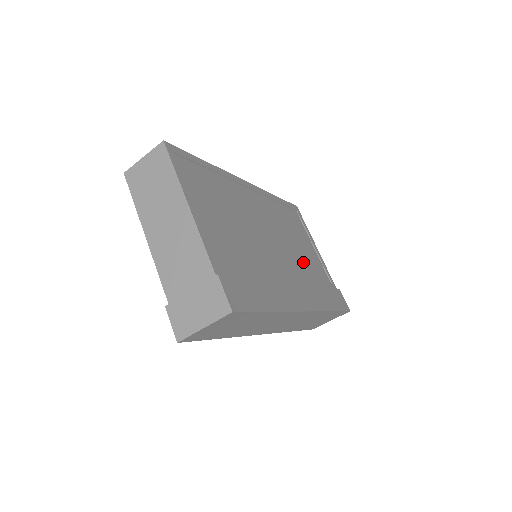
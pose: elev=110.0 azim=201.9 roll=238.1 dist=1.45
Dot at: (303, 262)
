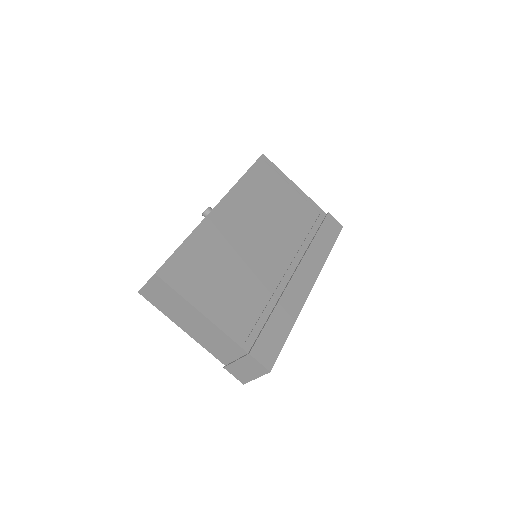
Dot at: (292, 227)
